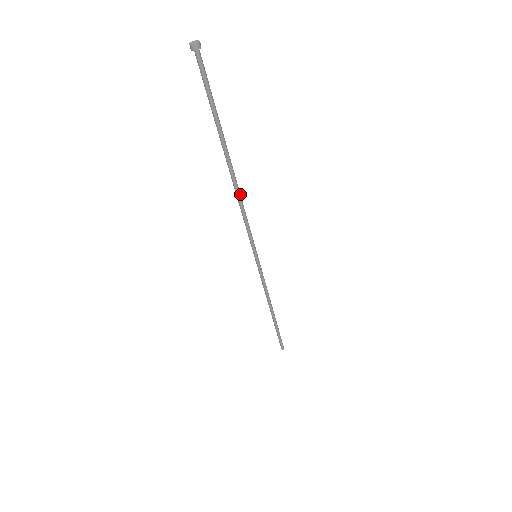
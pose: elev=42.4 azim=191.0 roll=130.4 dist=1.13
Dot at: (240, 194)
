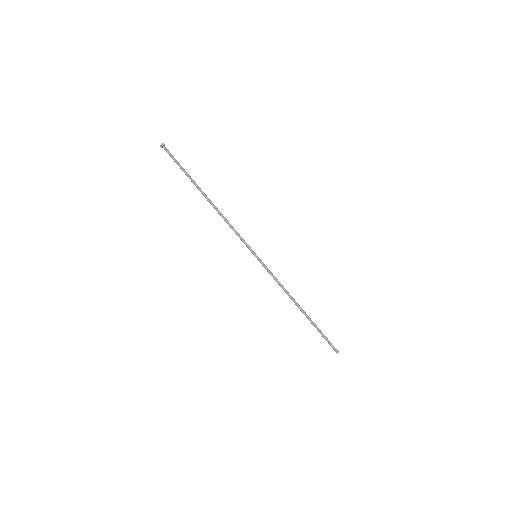
Dot at: (221, 213)
